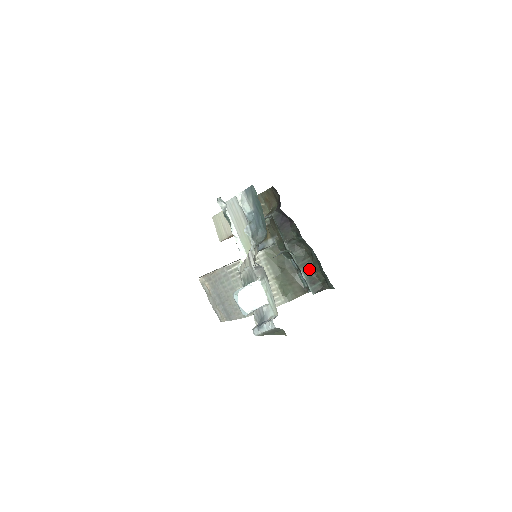
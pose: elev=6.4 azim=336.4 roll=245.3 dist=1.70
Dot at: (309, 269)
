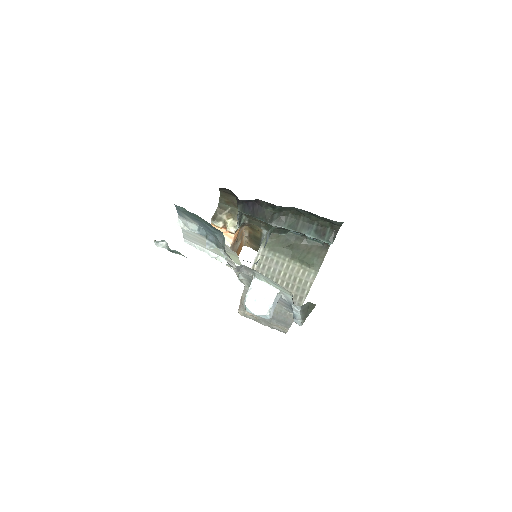
Dot at: (310, 226)
